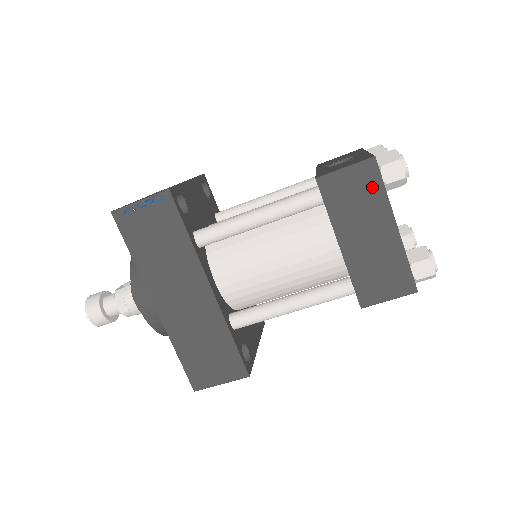
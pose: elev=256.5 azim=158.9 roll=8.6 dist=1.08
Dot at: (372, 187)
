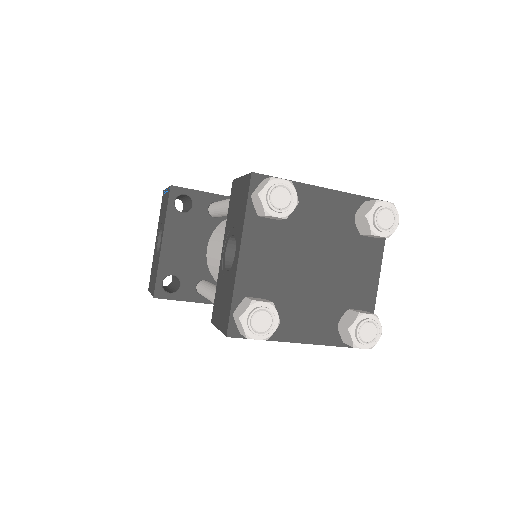
Dot at: occluded
